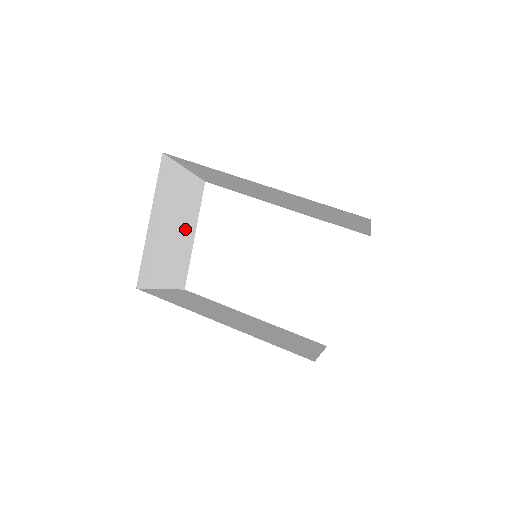
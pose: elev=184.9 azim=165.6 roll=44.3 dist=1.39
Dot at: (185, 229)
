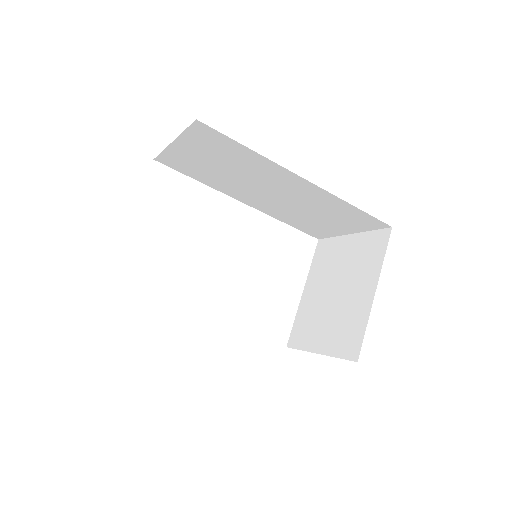
Dot at: occluded
